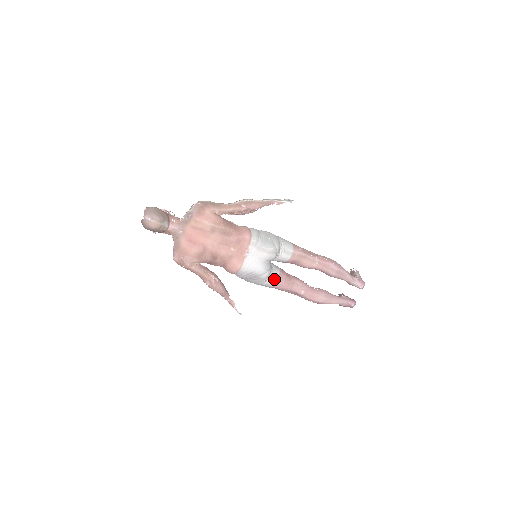
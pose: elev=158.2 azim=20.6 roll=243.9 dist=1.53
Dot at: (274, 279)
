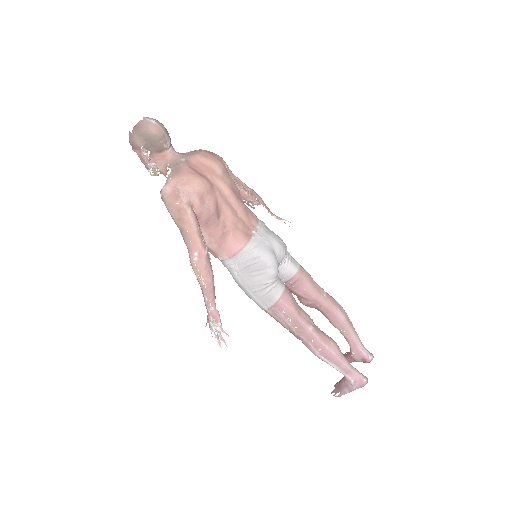
Dot at: (280, 288)
